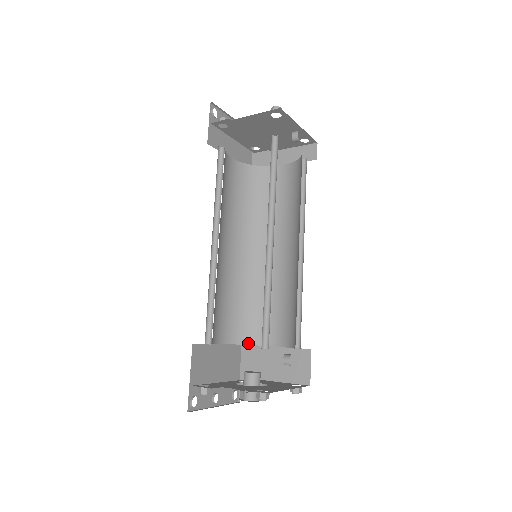
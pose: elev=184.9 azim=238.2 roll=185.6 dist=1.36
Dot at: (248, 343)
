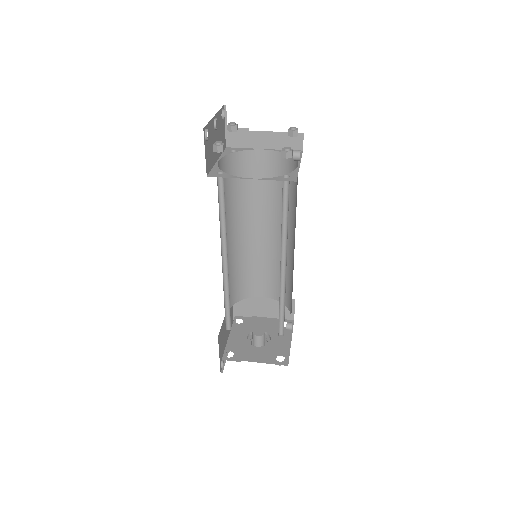
Dot at: (242, 299)
